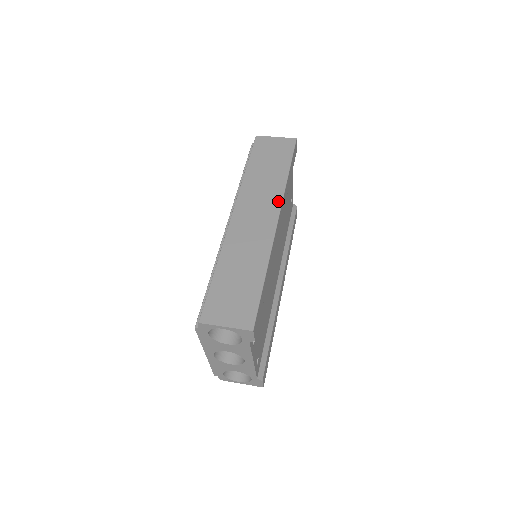
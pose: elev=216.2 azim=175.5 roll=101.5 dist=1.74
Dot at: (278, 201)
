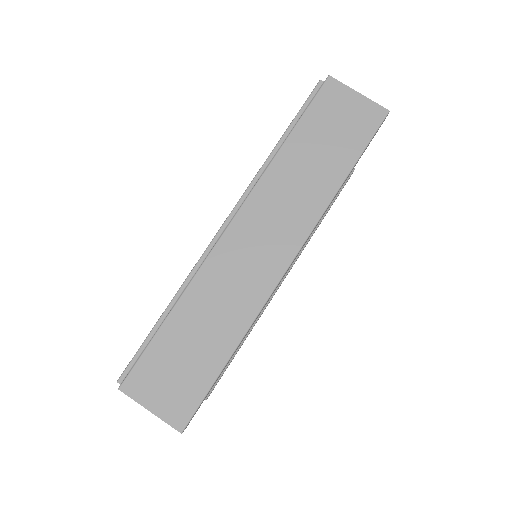
Dot at: (305, 230)
